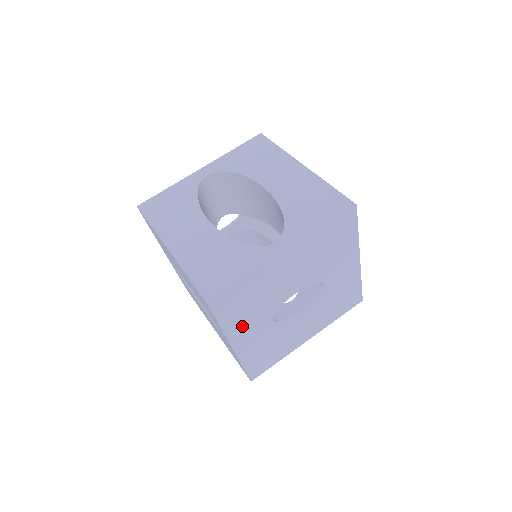
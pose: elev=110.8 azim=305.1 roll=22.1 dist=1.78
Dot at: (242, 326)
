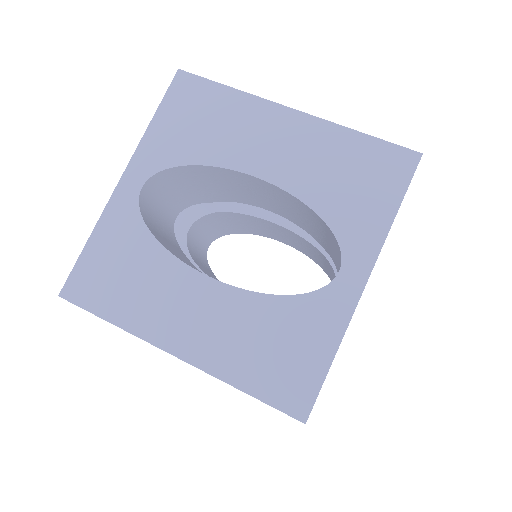
Dot at: occluded
